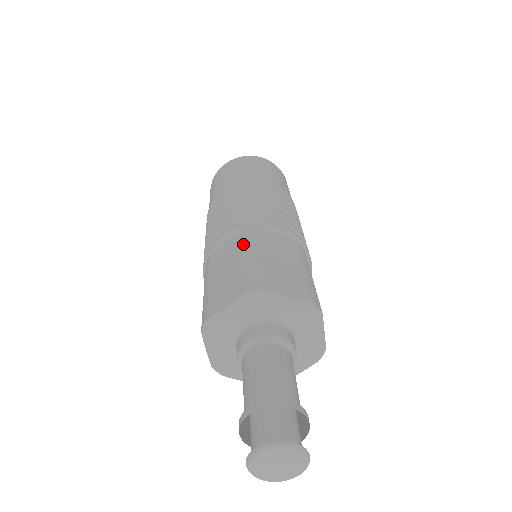
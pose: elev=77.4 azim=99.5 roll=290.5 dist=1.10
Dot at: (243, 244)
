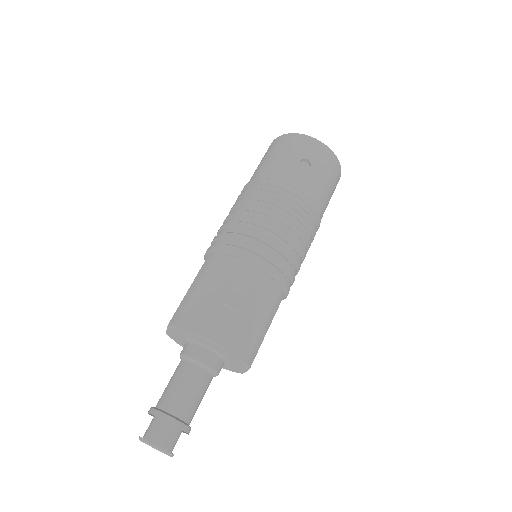
Dot at: (238, 279)
